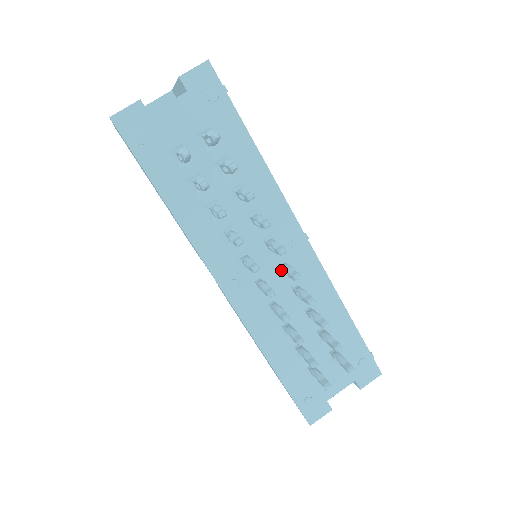
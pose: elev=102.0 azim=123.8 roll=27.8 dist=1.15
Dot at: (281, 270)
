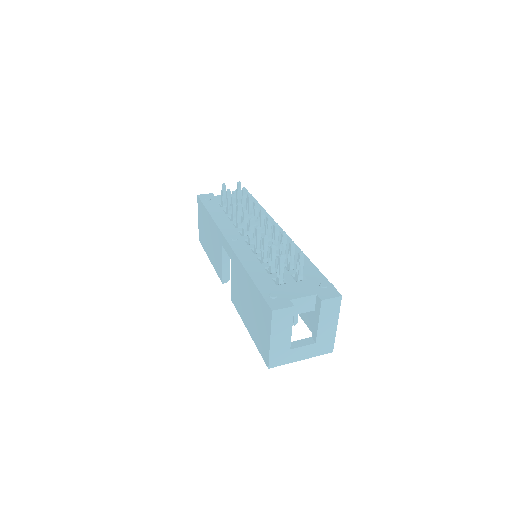
Dot at: occluded
